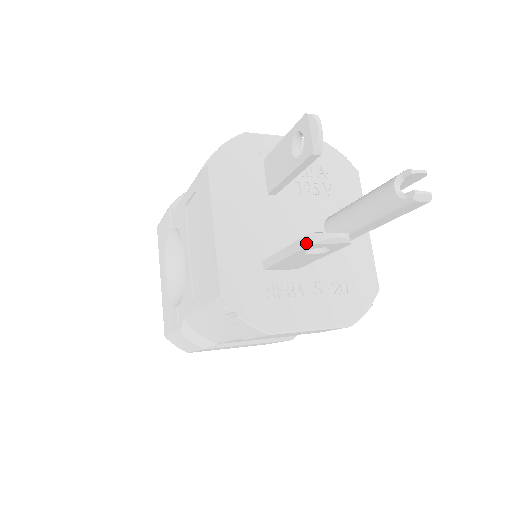
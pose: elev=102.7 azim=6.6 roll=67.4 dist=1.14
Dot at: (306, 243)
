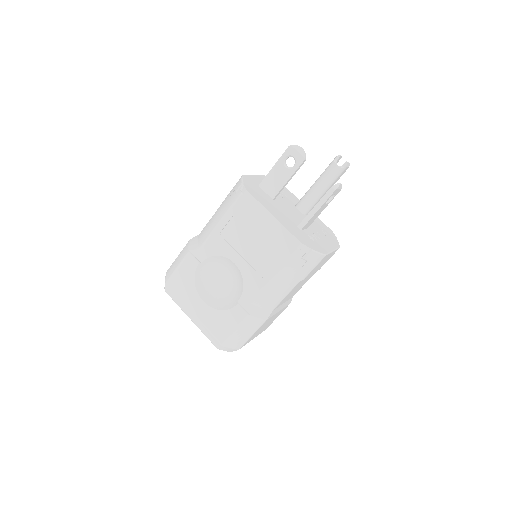
Dot at: (332, 192)
